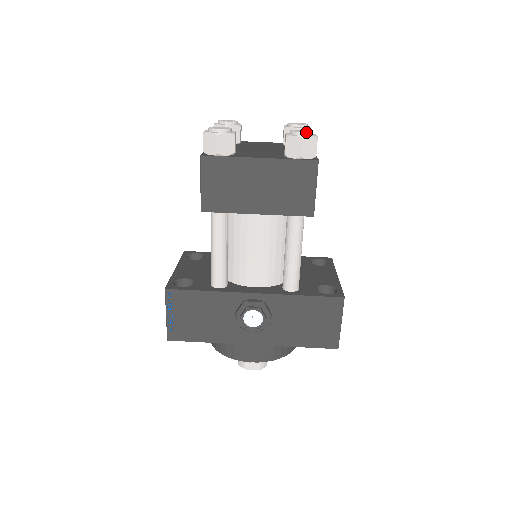
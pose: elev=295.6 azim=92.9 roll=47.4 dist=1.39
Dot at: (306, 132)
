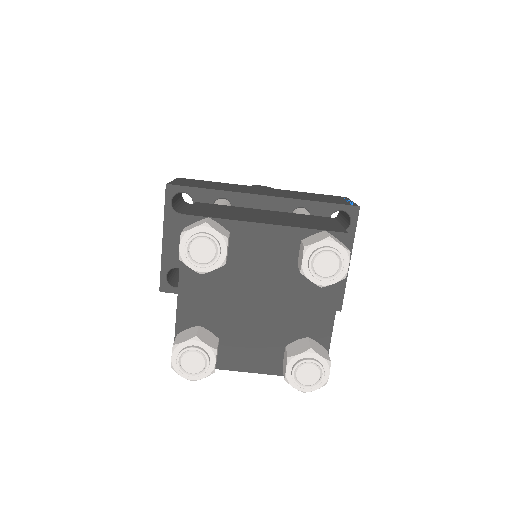
Dot at: (311, 388)
